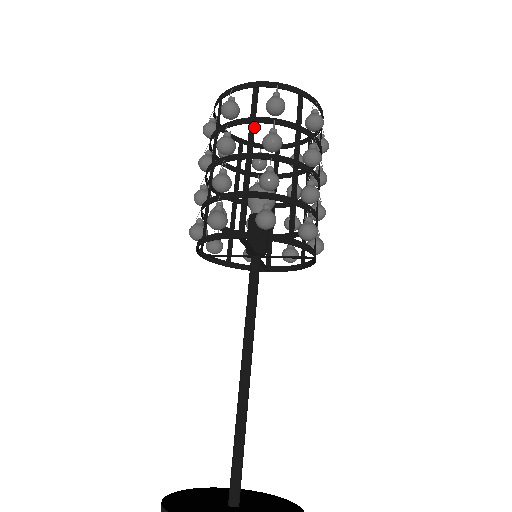
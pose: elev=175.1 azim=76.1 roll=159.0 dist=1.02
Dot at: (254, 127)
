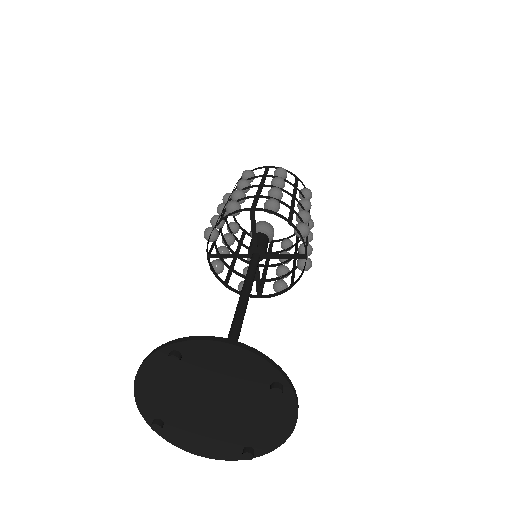
Dot at: (265, 178)
